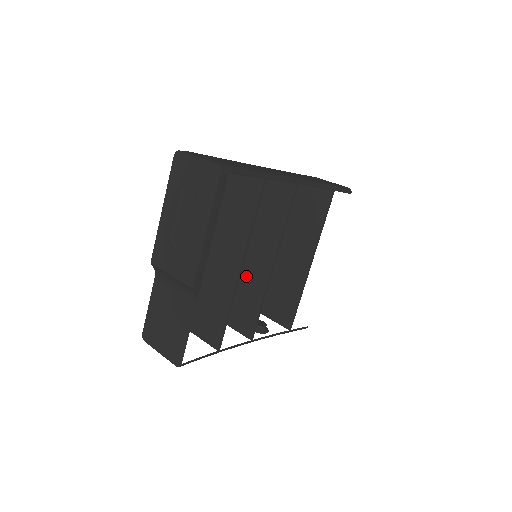
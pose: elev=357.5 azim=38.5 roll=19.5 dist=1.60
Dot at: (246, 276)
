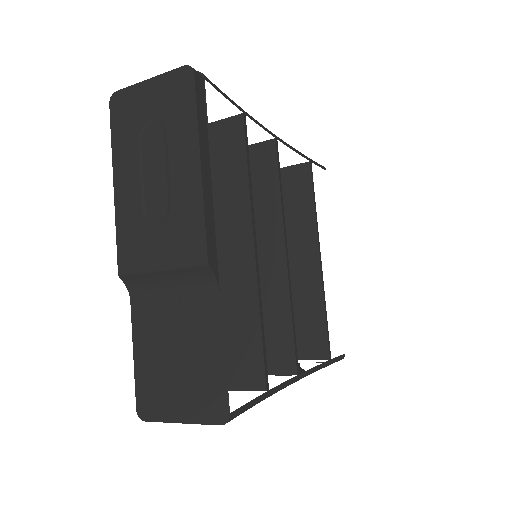
Dot at: occluded
